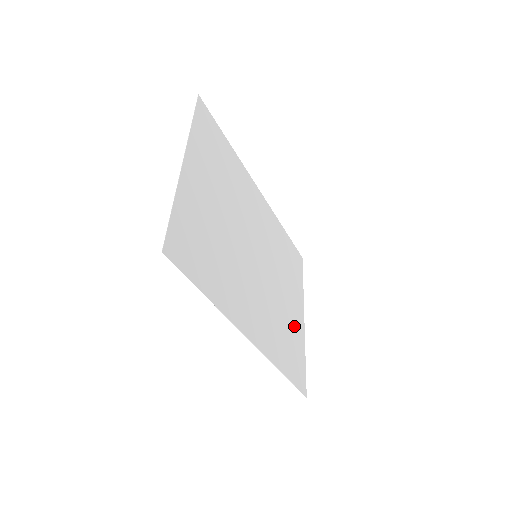
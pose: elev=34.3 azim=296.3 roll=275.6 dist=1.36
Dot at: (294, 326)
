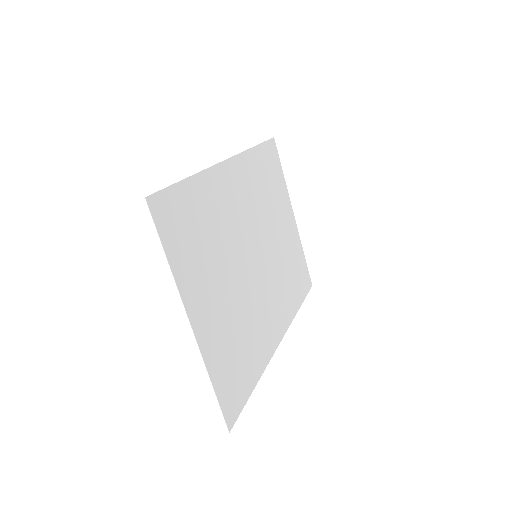
Dot at: (292, 245)
